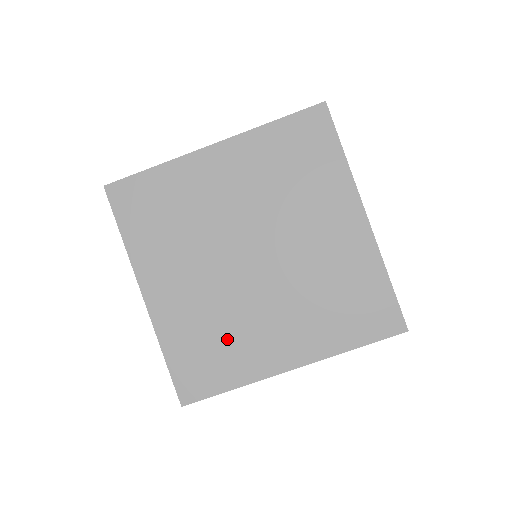
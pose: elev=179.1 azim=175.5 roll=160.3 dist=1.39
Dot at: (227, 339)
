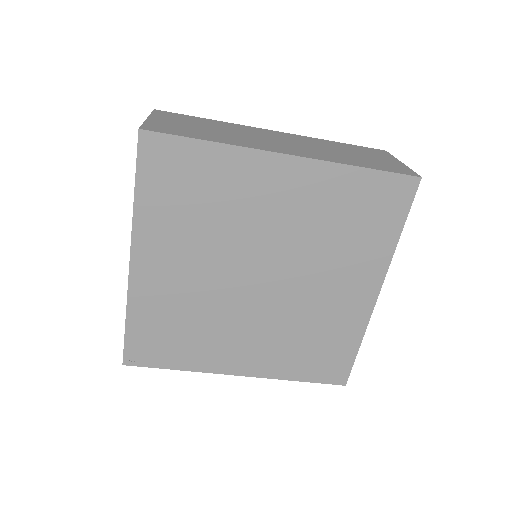
Dot at: (317, 331)
